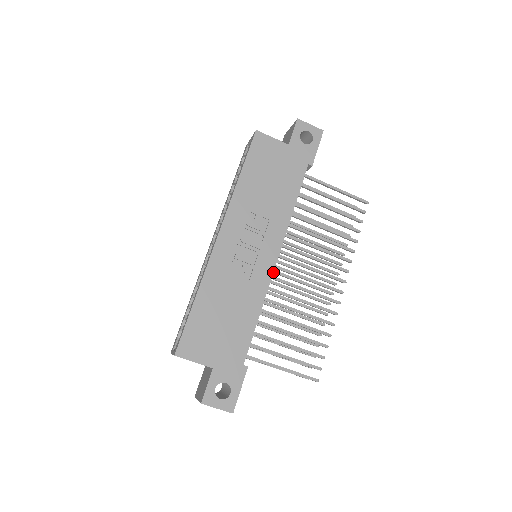
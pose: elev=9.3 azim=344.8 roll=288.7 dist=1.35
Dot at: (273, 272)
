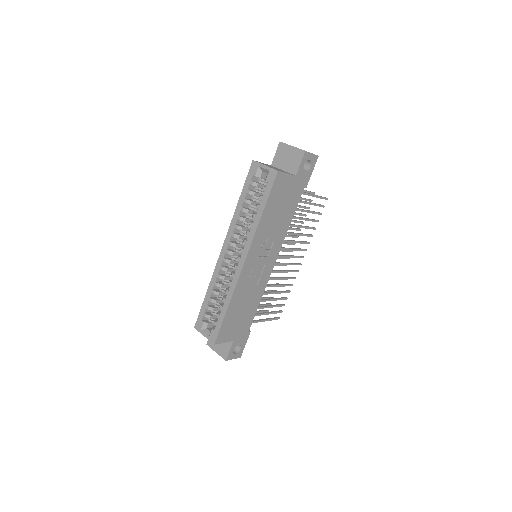
Dot at: (271, 272)
